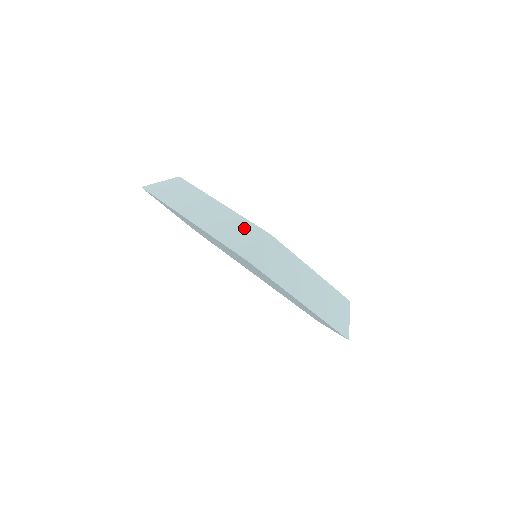
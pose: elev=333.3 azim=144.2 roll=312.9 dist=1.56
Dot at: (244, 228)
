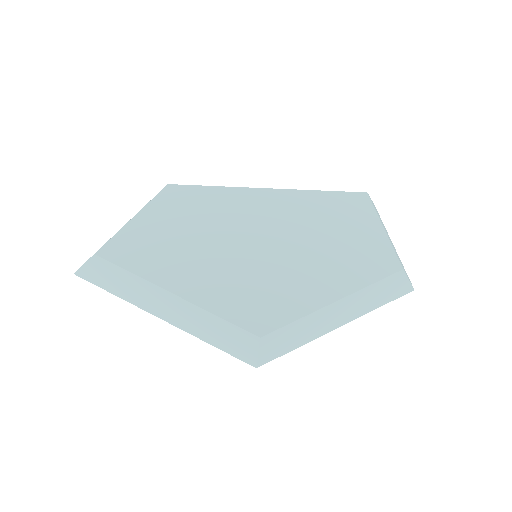
Dot at: (225, 330)
